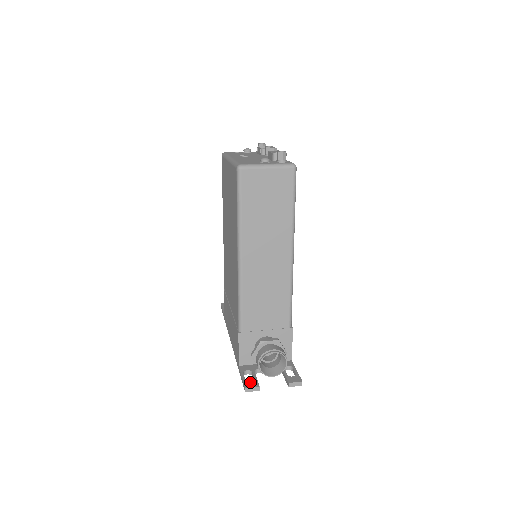
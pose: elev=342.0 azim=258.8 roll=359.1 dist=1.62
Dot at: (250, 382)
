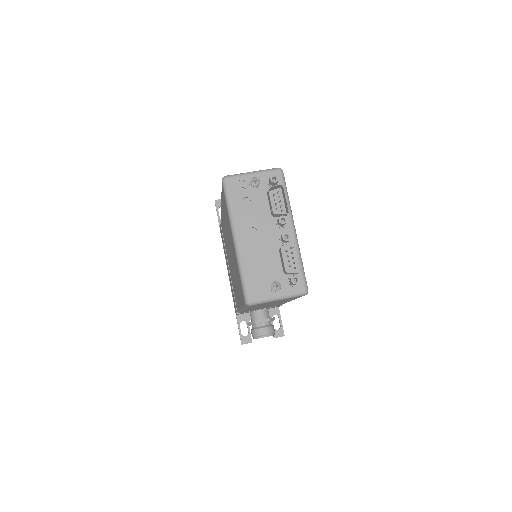
Dot at: (245, 338)
